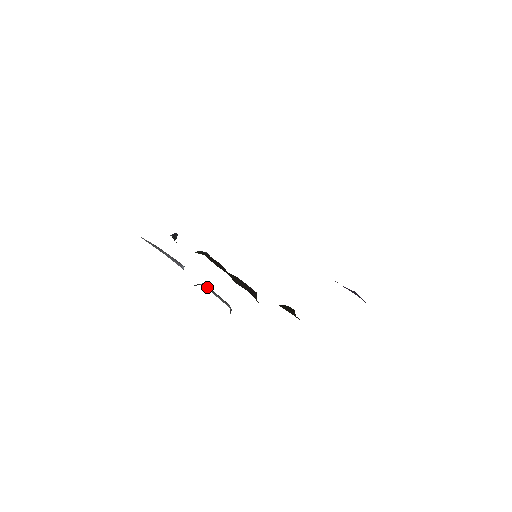
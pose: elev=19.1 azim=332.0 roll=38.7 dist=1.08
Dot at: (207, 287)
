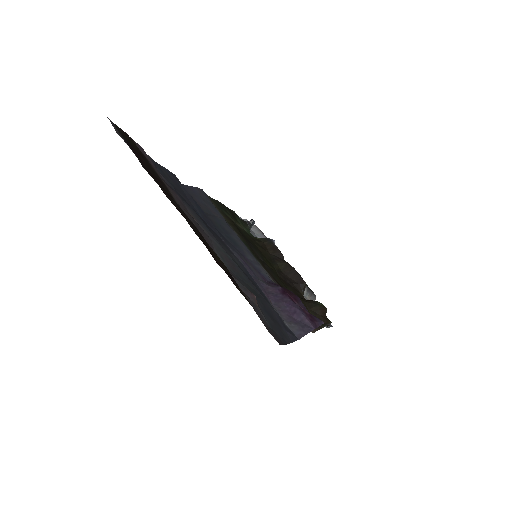
Dot at: occluded
